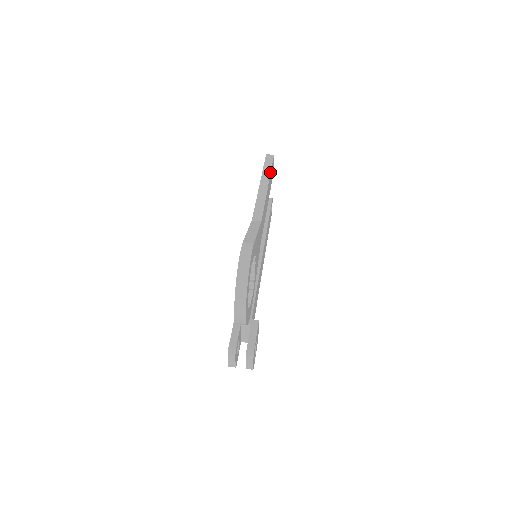
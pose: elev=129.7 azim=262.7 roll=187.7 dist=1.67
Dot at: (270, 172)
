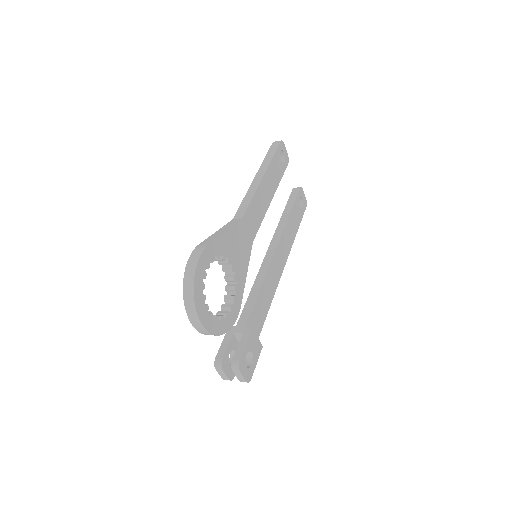
Dot at: (270, 161)
